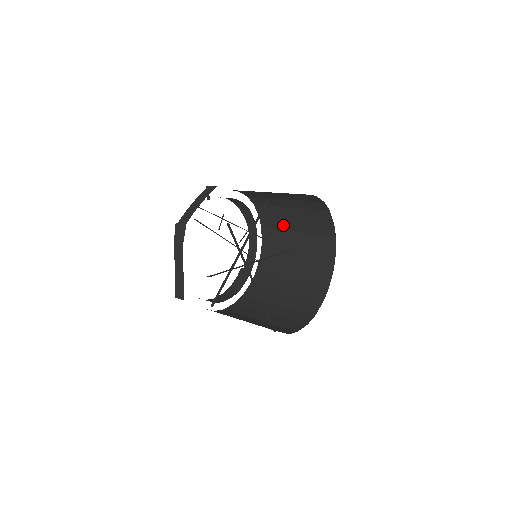
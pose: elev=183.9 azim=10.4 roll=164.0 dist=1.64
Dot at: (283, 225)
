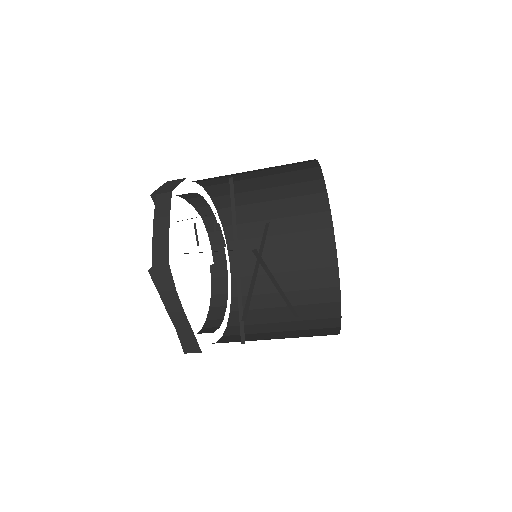
Dot at: (249, 198)
